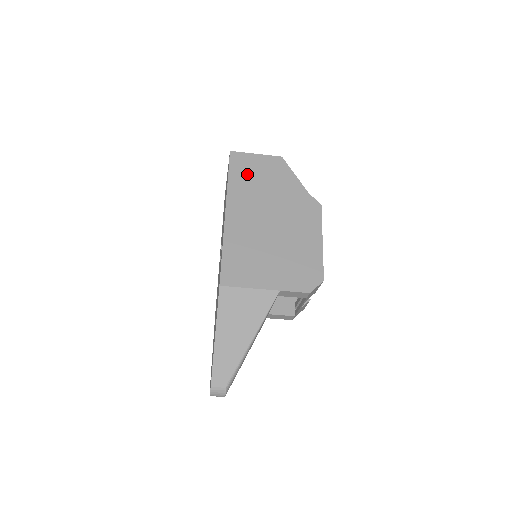
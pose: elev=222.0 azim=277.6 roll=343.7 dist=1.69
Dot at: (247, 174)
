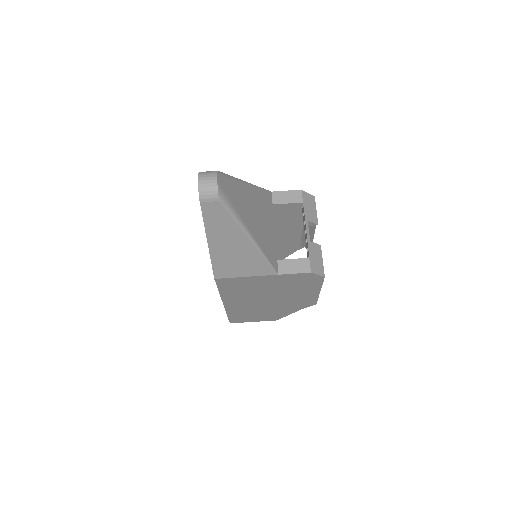
Dot at: occluded
